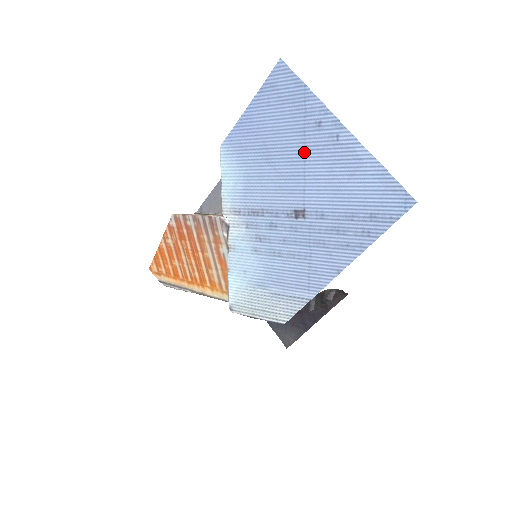
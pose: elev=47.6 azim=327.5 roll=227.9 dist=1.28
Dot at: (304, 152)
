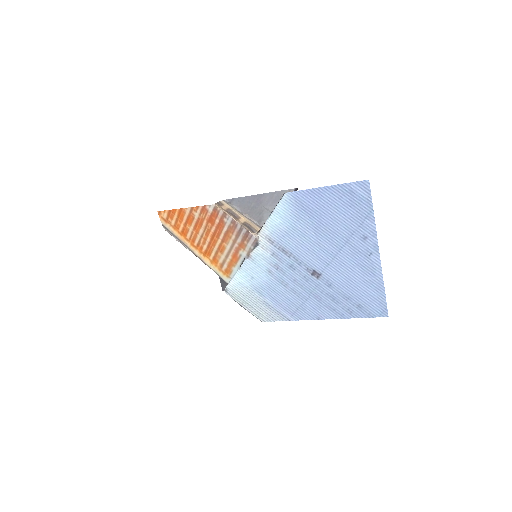
Dot at: (344, 244)
